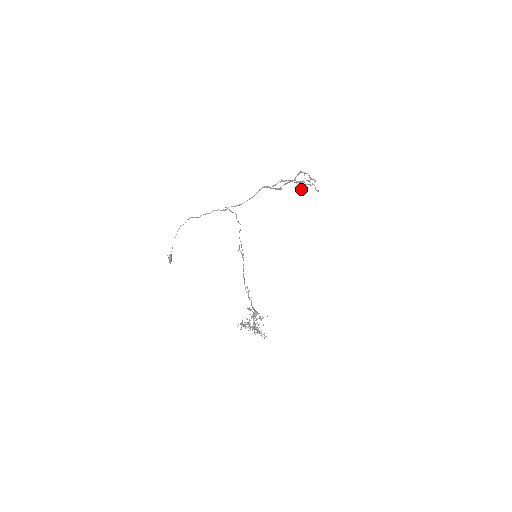
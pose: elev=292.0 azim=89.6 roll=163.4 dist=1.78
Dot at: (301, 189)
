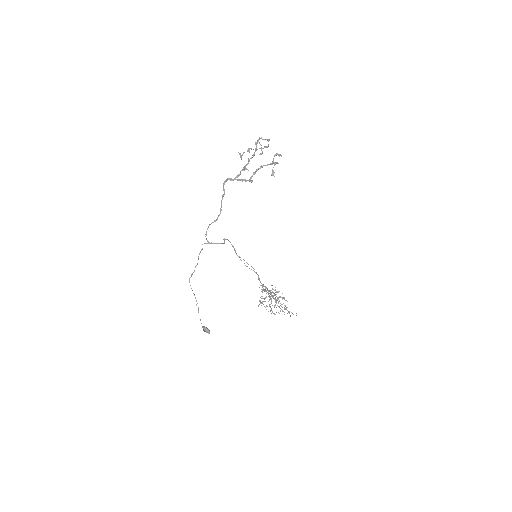
Dot at: (273, 171)
